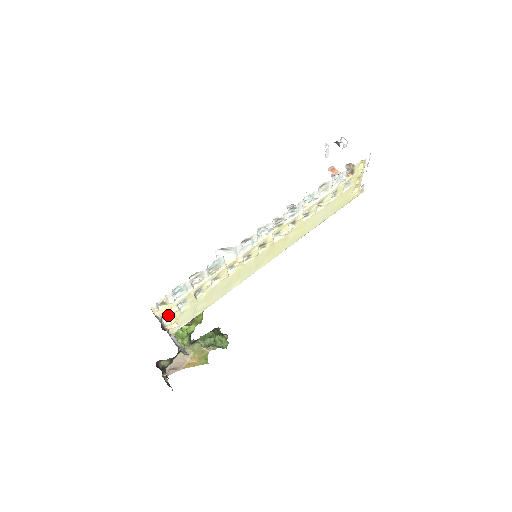
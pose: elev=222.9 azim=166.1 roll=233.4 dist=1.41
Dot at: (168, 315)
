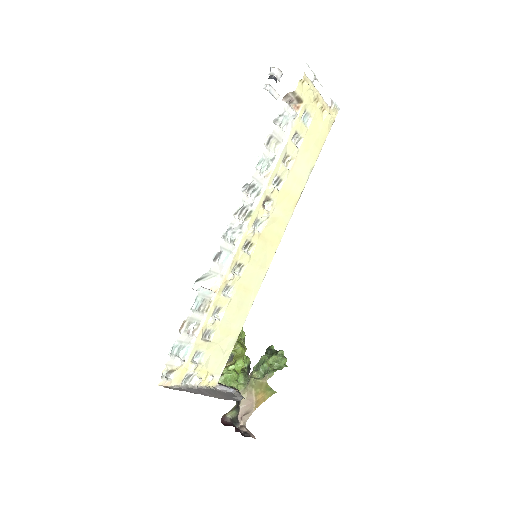
Dot at: (190, 376)
